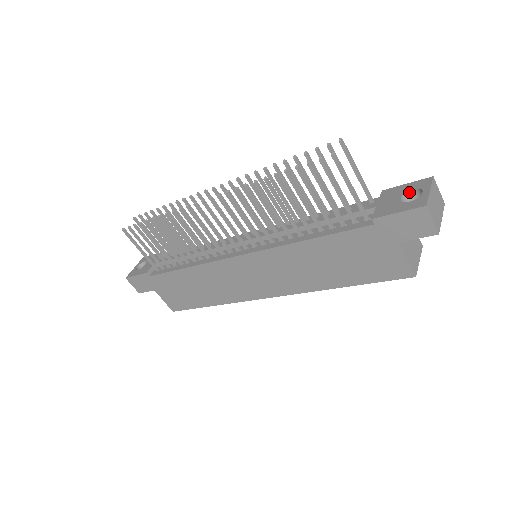
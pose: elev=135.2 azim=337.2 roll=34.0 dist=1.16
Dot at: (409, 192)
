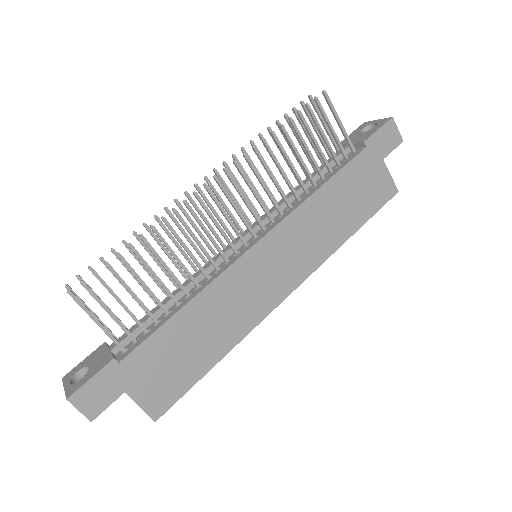
Dot at: (362, 131)
